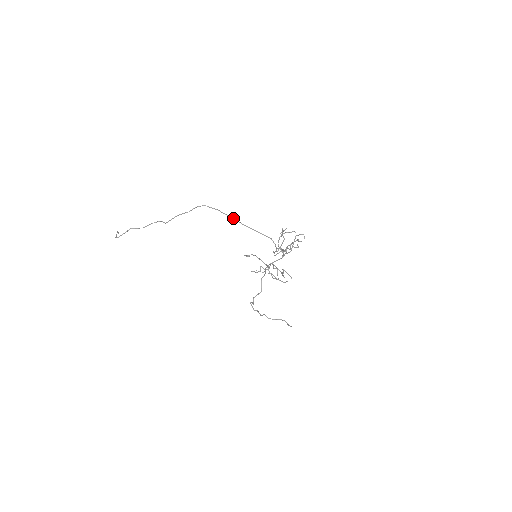
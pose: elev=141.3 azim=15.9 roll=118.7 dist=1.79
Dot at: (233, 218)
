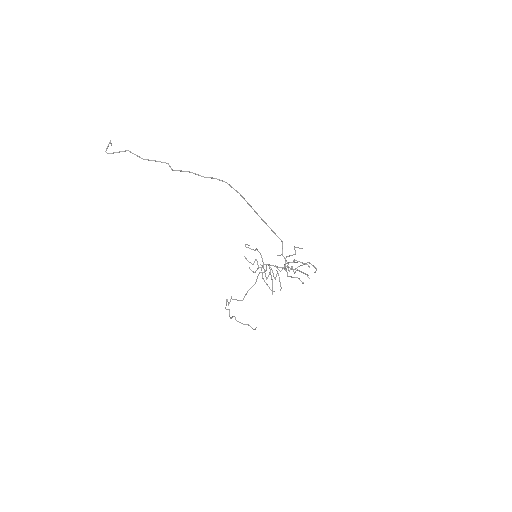
Dot at: occluded
